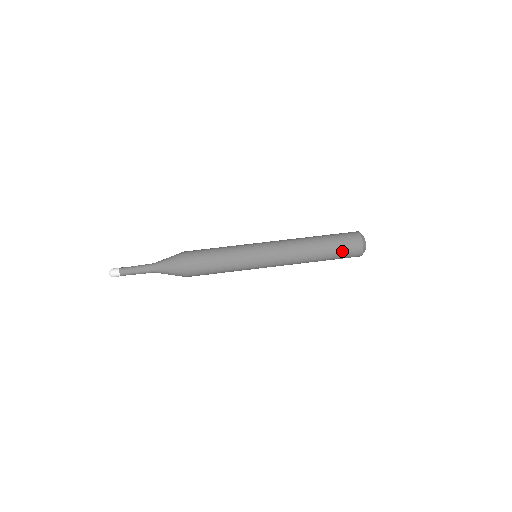
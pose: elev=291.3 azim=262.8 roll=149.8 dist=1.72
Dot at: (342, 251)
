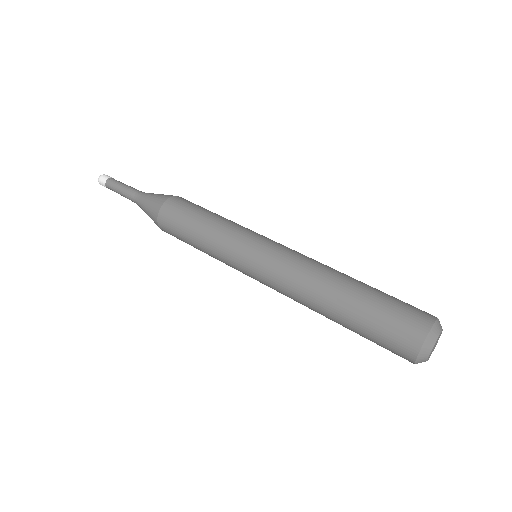
Dot at: (386, 314)
